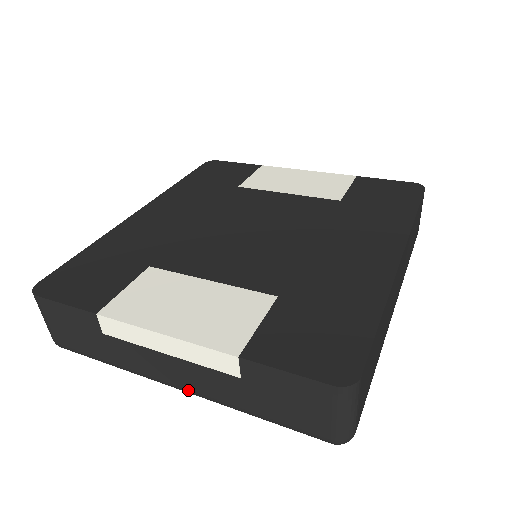
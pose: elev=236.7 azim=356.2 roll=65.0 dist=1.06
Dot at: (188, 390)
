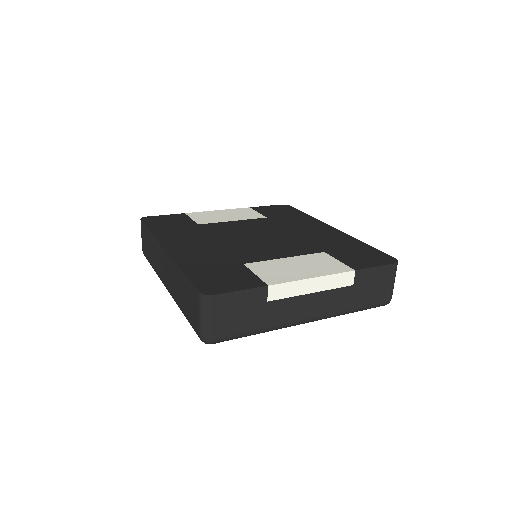
Dot at: (318, 316)
